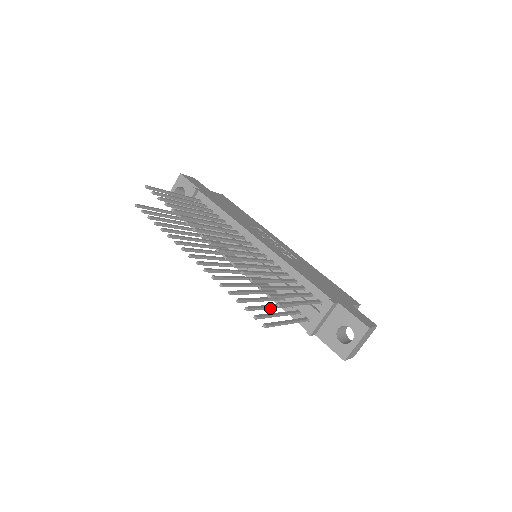
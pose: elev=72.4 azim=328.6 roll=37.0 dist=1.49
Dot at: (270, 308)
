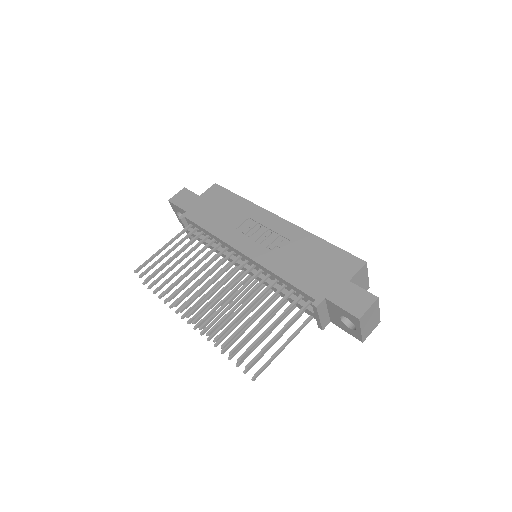
Dot at: (268, 335)
